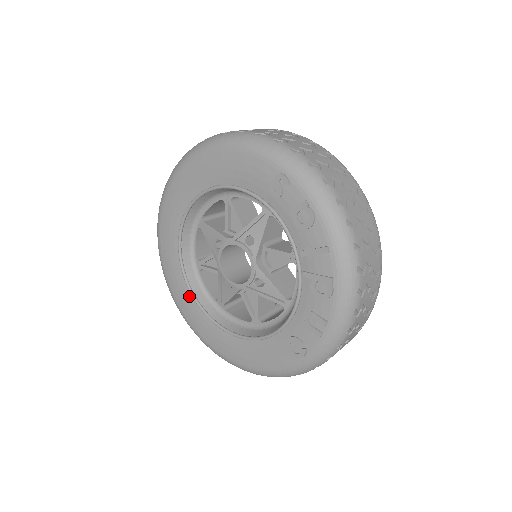
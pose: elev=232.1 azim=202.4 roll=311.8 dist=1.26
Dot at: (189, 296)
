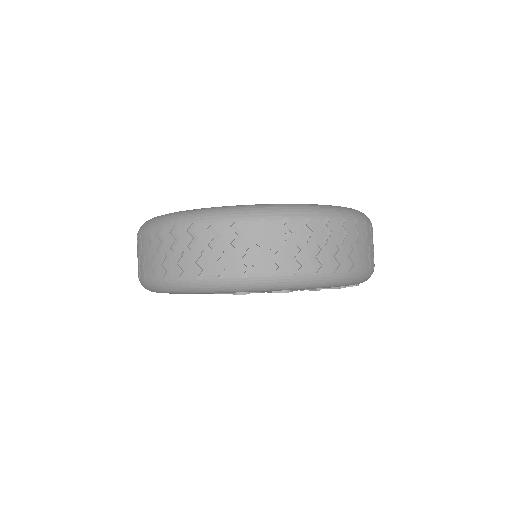
Dot at: occluded
